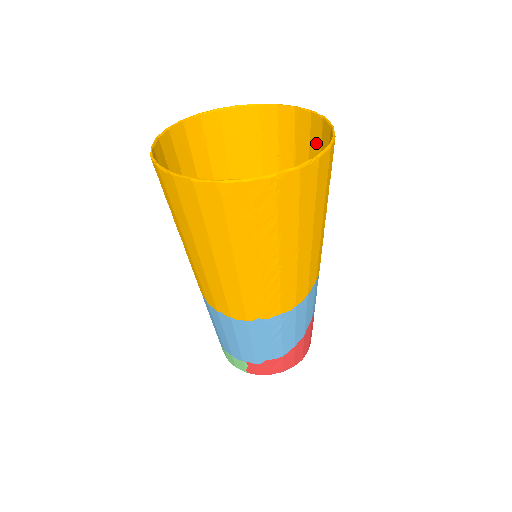
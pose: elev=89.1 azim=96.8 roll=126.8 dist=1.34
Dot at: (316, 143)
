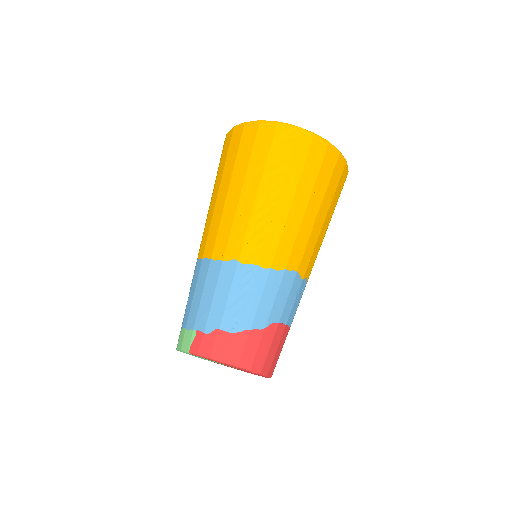
Dot at: occluded
